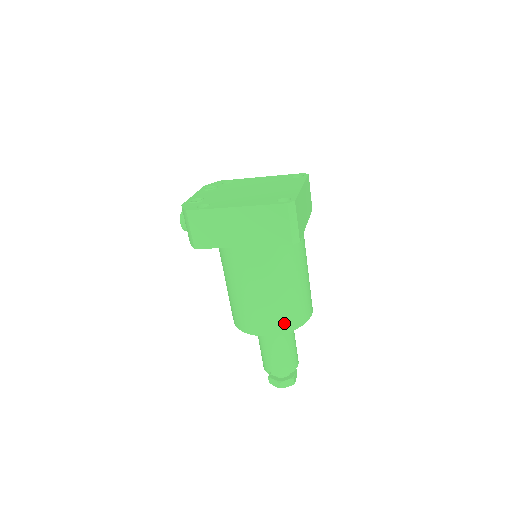
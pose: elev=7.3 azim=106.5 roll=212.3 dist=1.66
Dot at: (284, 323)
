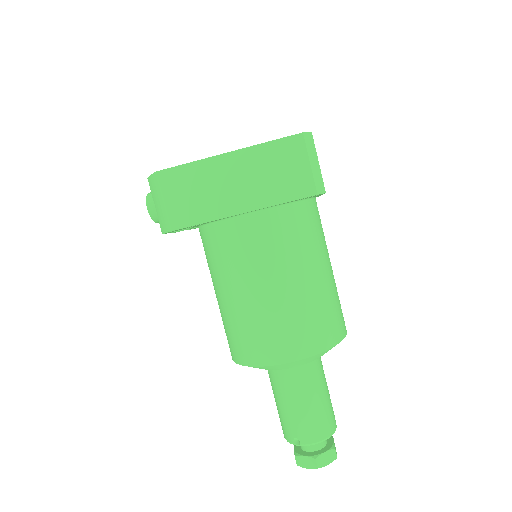
Dot at: (316, 336)
